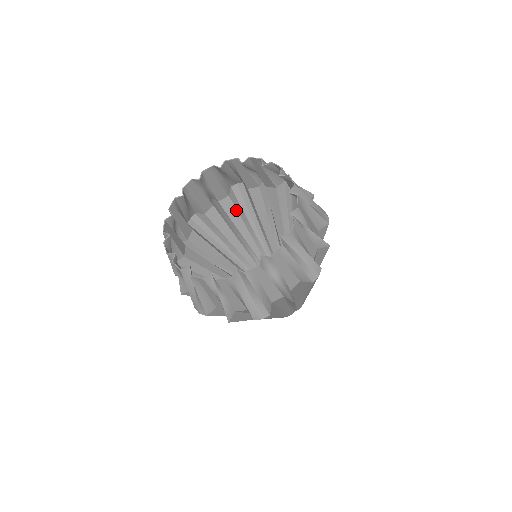
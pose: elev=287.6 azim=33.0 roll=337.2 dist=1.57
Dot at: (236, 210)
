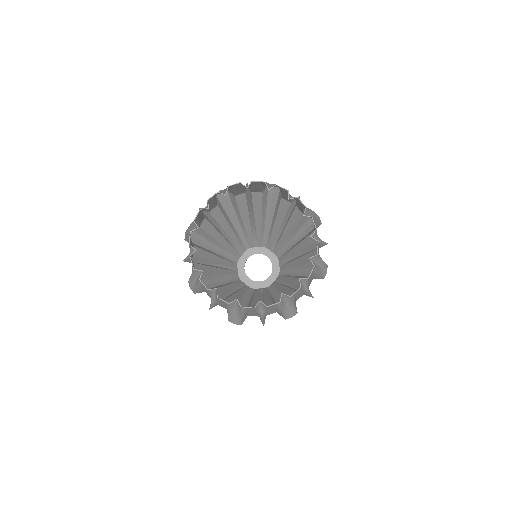
Dot at: (262, 202)
